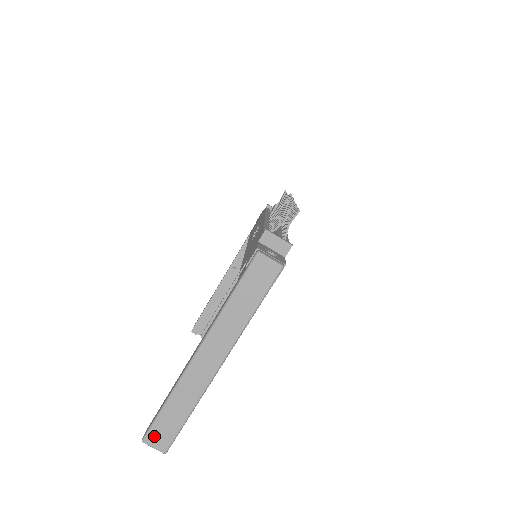
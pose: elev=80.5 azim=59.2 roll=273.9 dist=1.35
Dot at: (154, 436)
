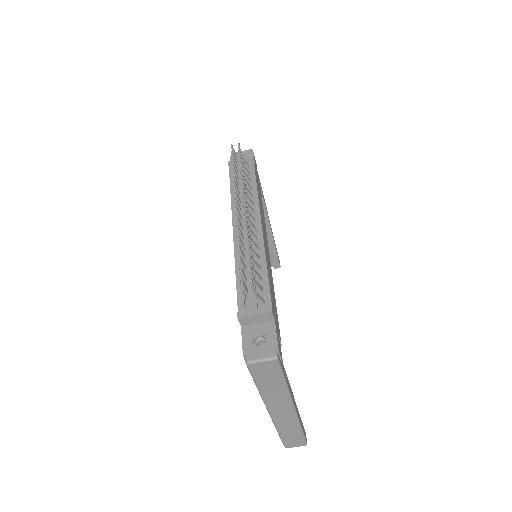
Dot at: (290, 445)
